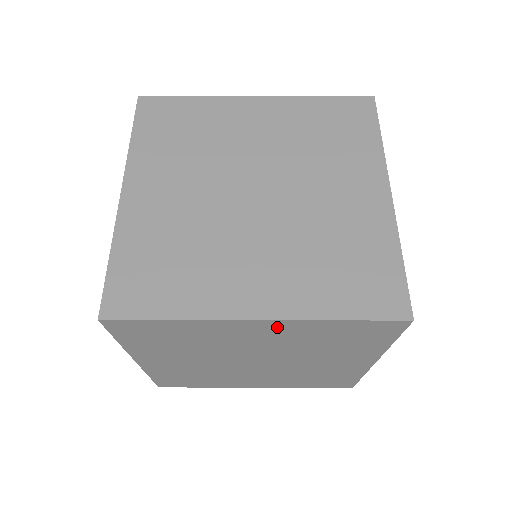
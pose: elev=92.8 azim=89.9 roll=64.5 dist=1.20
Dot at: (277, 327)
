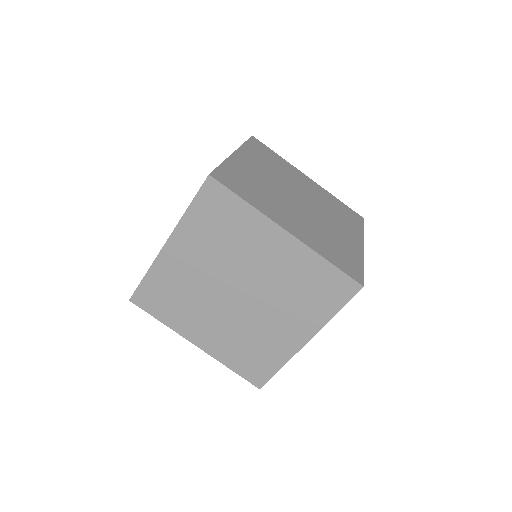
Dot at: occluded
